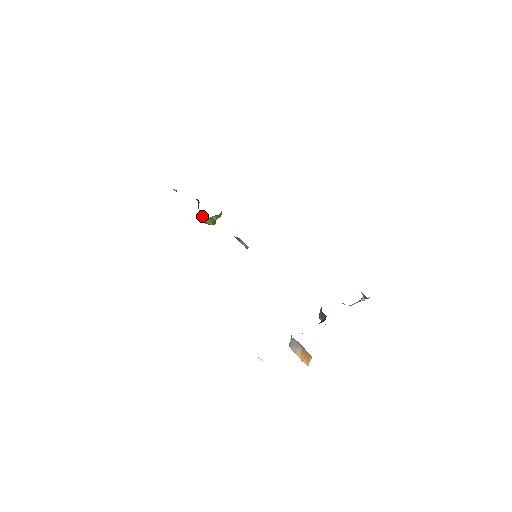
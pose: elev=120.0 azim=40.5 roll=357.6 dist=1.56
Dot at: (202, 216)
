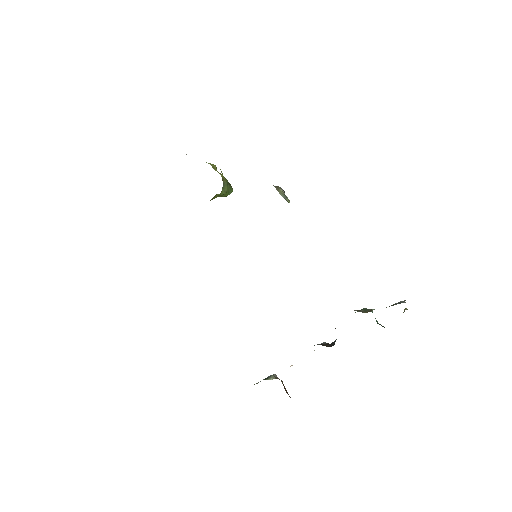
Dot at: occluded
